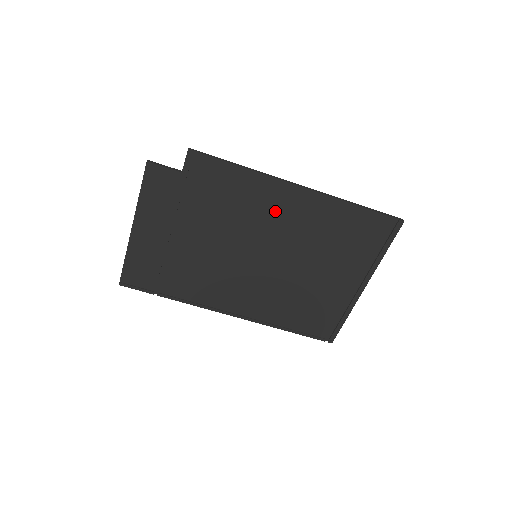
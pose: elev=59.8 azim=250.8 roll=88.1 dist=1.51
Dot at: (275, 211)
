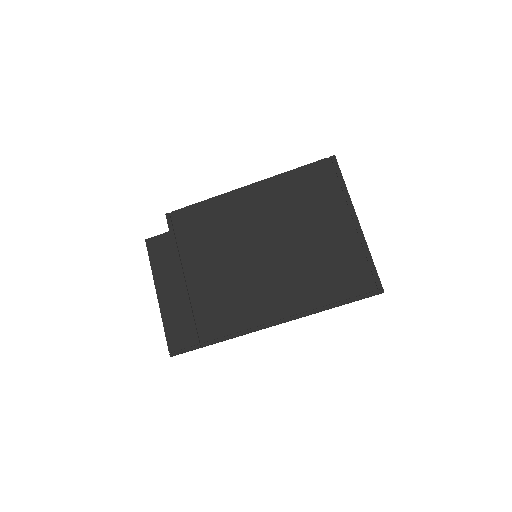
Dot at: (244, 213)
